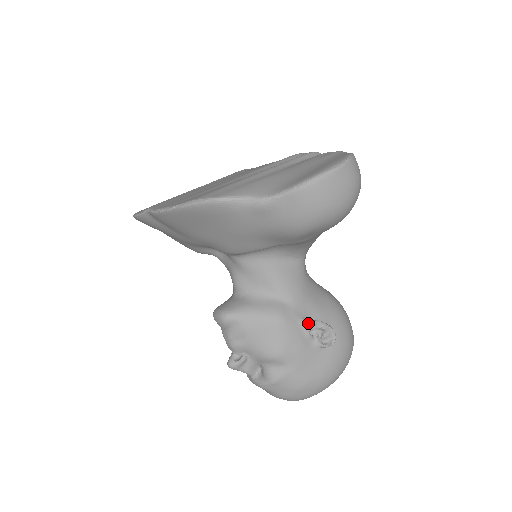
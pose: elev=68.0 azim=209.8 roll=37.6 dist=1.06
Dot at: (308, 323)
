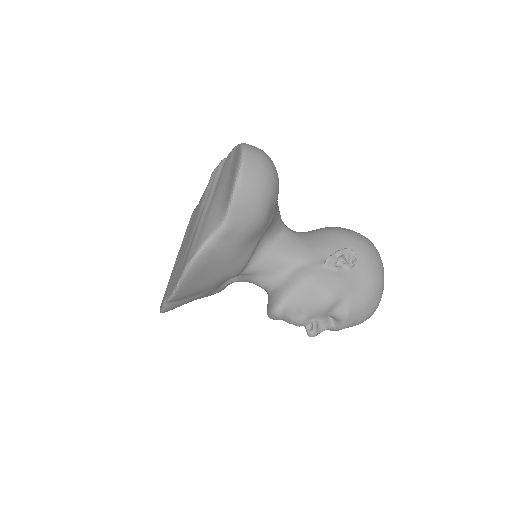
Dot at: (328, 262)
